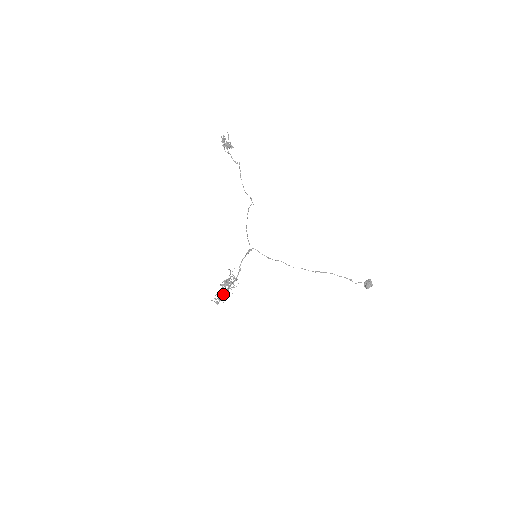
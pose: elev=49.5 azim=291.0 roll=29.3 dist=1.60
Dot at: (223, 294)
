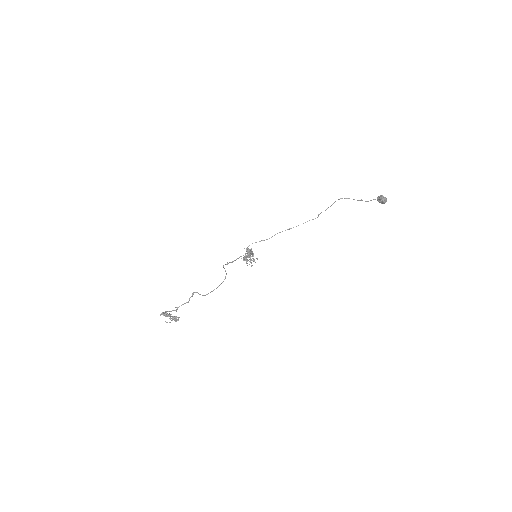
Dot at: (249, 253)
